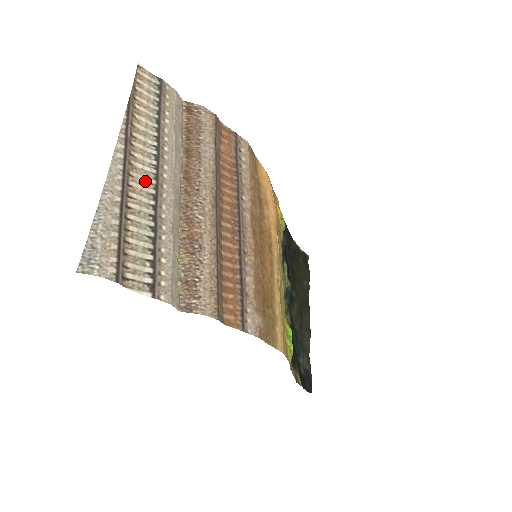
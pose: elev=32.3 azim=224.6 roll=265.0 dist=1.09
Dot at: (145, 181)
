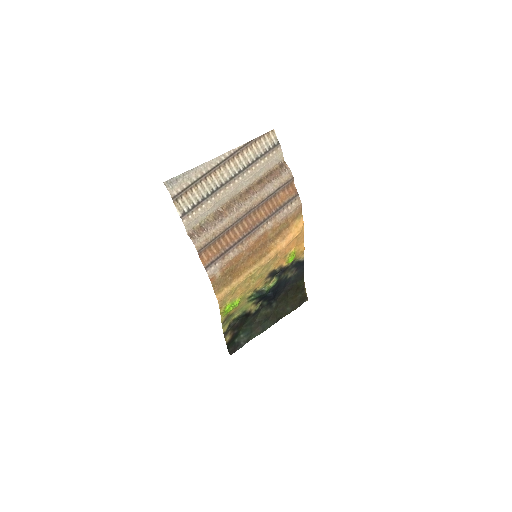
Dot at: (225, 176)
